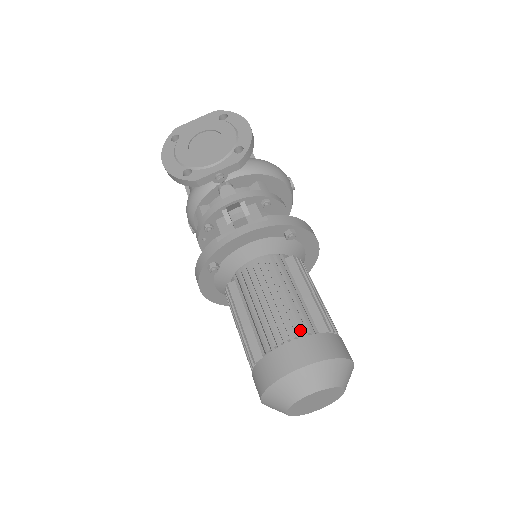
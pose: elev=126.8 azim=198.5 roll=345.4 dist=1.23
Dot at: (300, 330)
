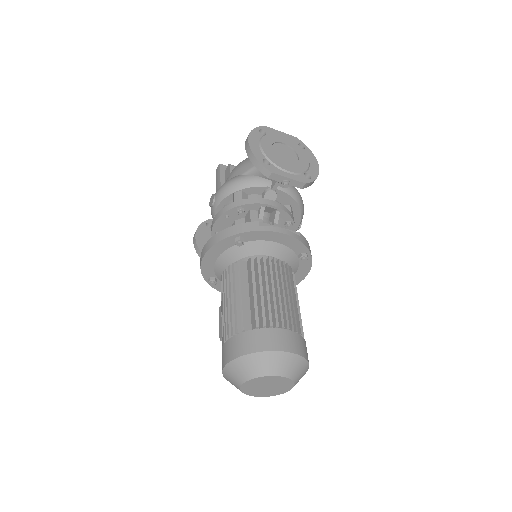
Dot at: (293, 326)
